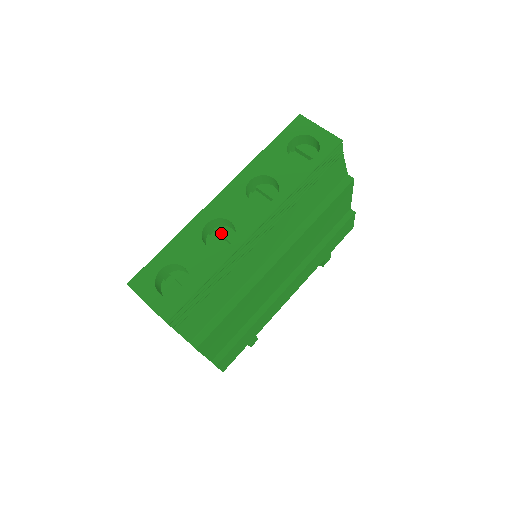
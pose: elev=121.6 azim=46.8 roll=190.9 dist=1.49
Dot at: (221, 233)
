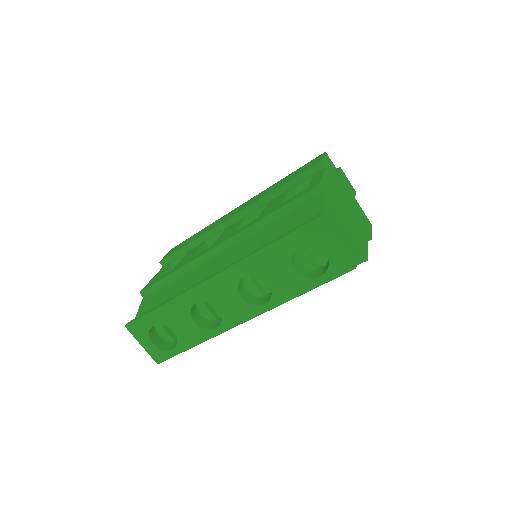
Dot at: occluded
